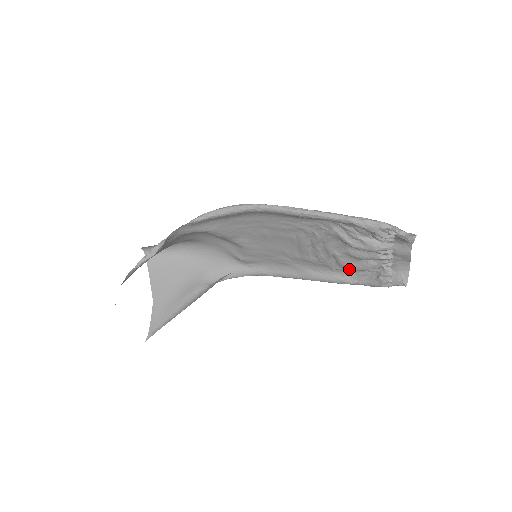
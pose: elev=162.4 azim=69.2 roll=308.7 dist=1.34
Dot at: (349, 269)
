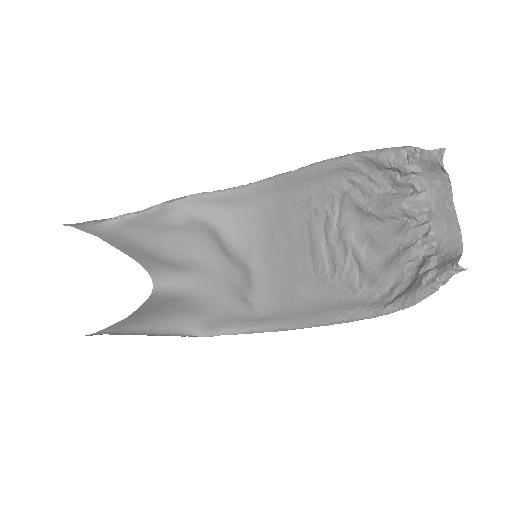
Dot at: (377, 278)
